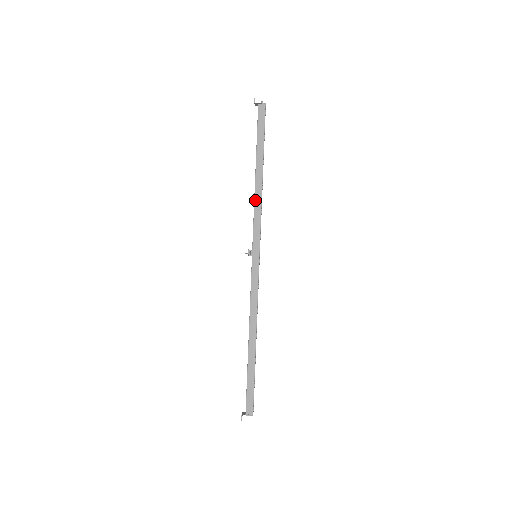
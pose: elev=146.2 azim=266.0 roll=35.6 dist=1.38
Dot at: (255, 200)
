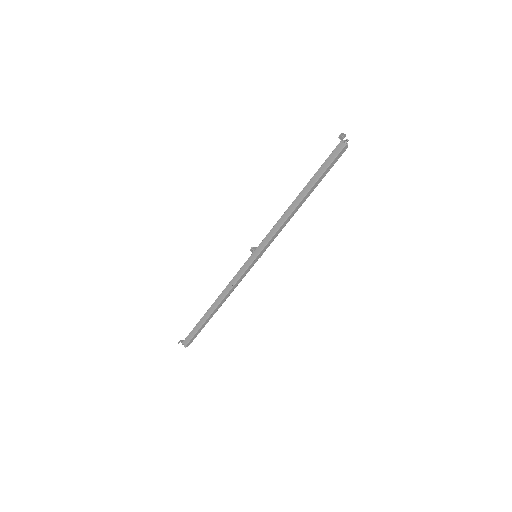
Dot at: (282, 216)
